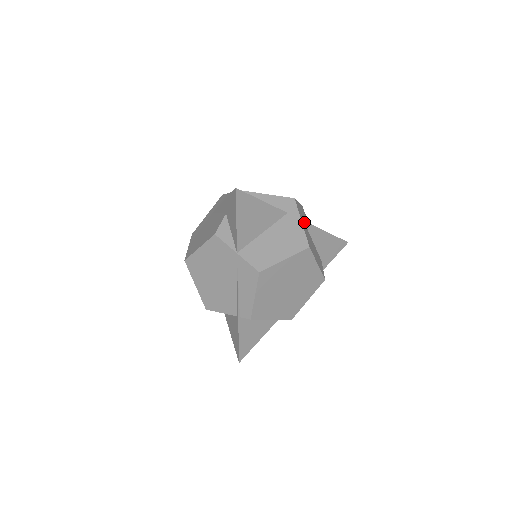
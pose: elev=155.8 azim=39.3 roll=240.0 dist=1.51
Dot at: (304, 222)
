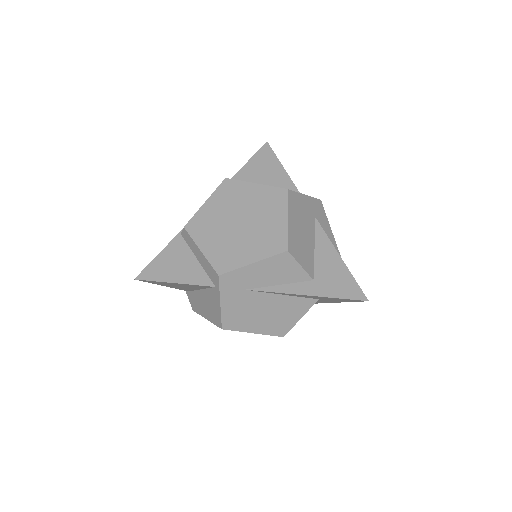
Dot at: (315, 220)
